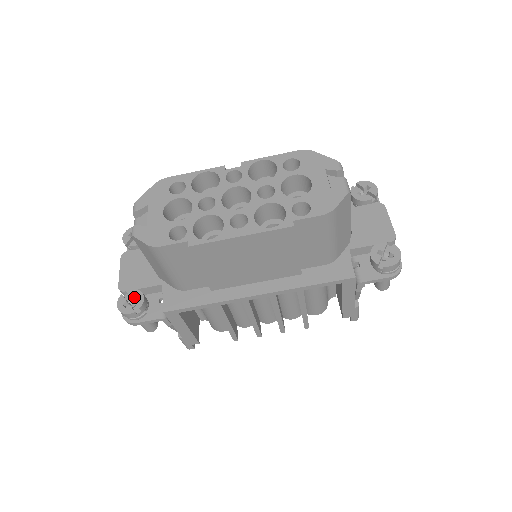
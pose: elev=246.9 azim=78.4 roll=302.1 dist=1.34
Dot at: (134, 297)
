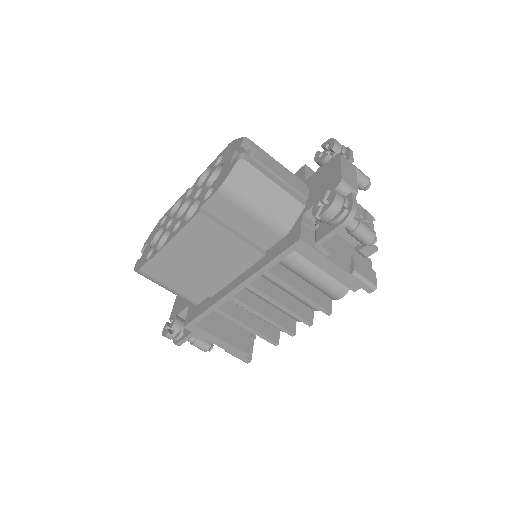
Dot at: (172, 321)
